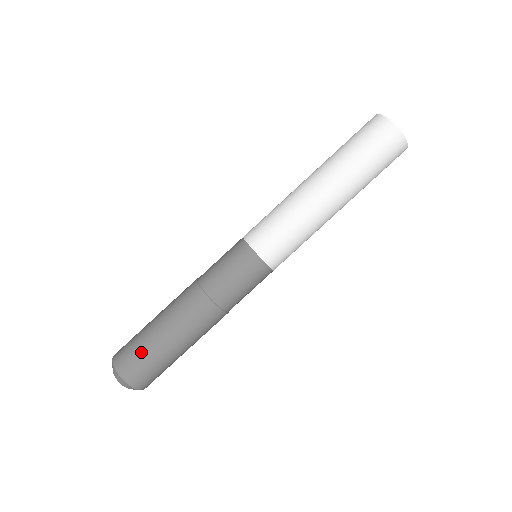
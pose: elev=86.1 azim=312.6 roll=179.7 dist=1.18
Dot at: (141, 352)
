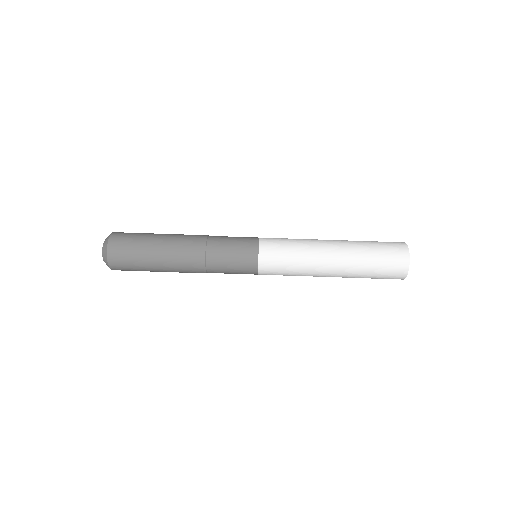
Dot at: (134, 247)
